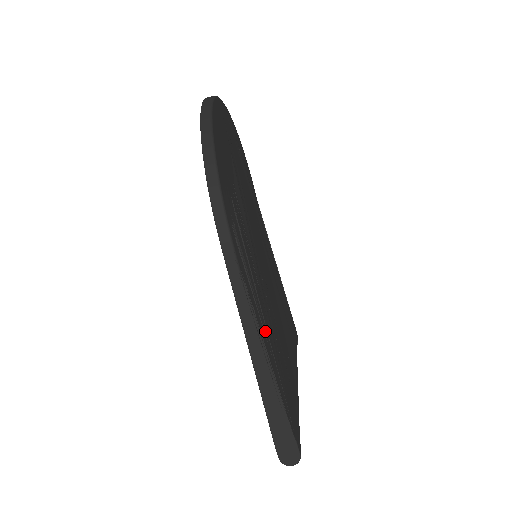
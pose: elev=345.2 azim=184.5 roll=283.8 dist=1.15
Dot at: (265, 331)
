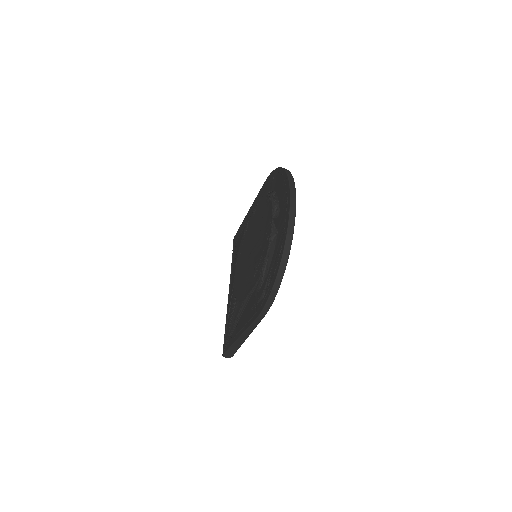
Dot at: occluded
